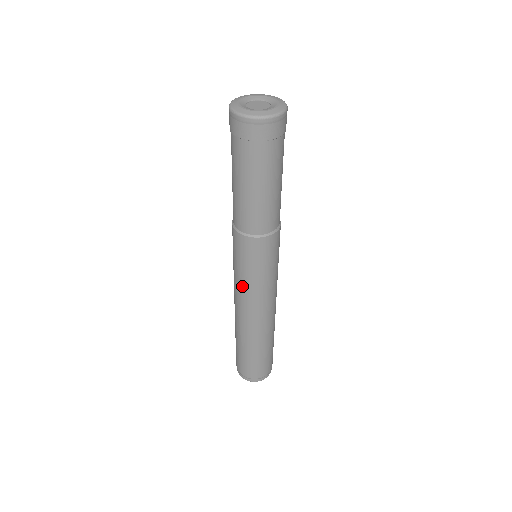
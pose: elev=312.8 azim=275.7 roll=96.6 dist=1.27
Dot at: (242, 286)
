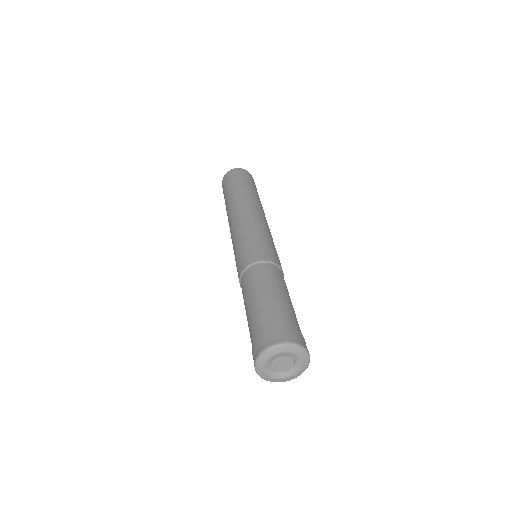
Dot at: occluded
